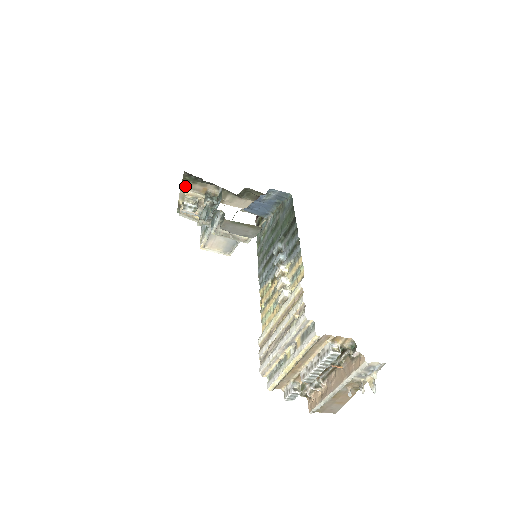
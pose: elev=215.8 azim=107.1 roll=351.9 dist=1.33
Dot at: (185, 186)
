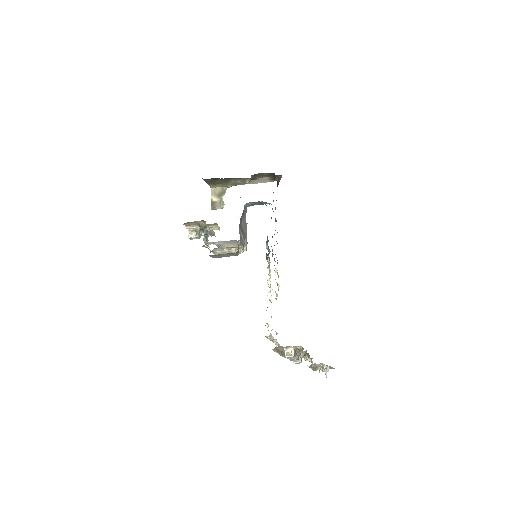
Dot at: (212, 184)
